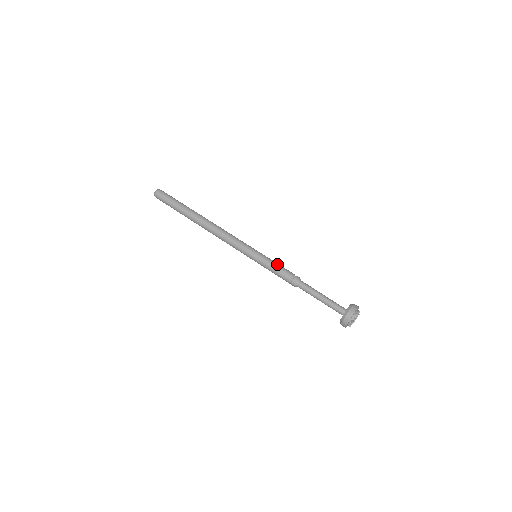
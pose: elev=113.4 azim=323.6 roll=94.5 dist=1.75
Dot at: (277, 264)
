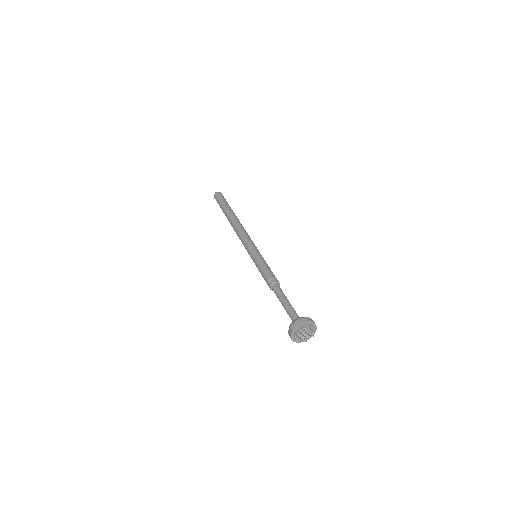
Dot at: (265, 265)
